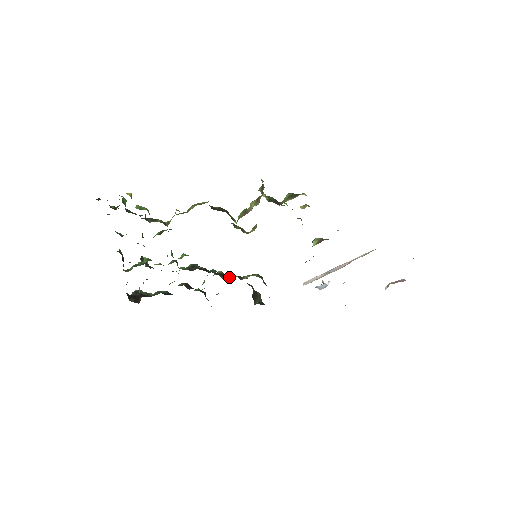
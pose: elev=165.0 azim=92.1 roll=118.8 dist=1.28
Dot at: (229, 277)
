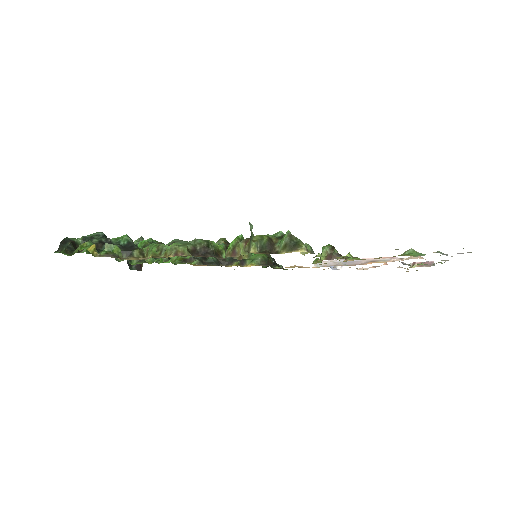
Dot at: (230, 261)
